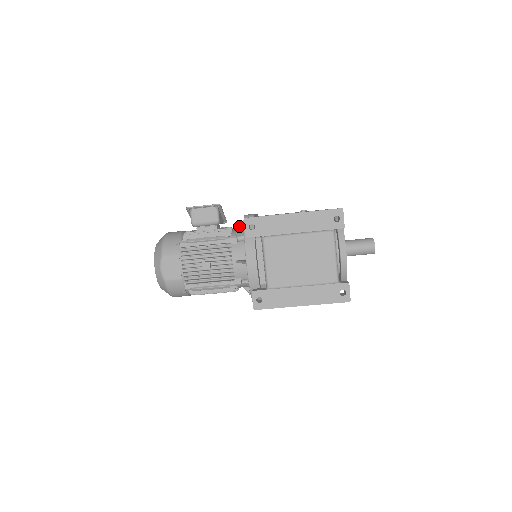
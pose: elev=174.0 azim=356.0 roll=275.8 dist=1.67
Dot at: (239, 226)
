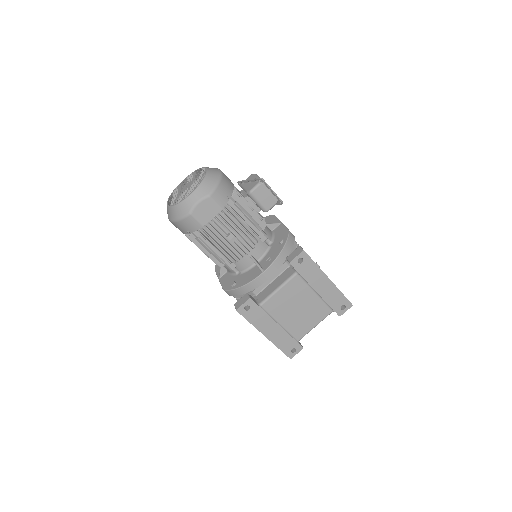
Dot at: (269, 224)
